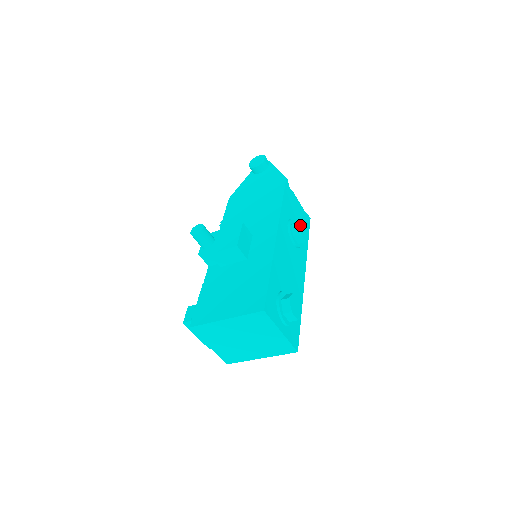
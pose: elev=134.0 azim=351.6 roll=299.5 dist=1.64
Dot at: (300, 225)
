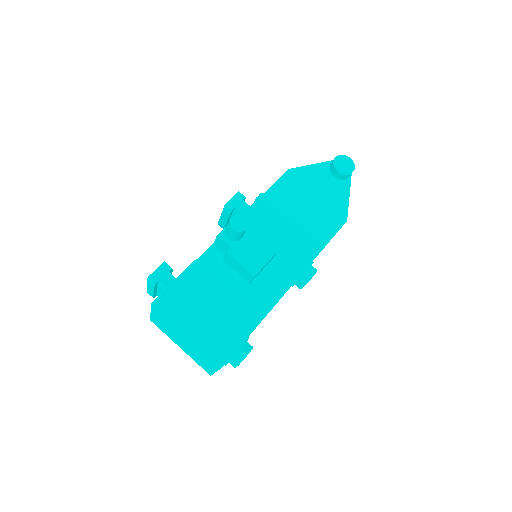
Dot at: occluded
